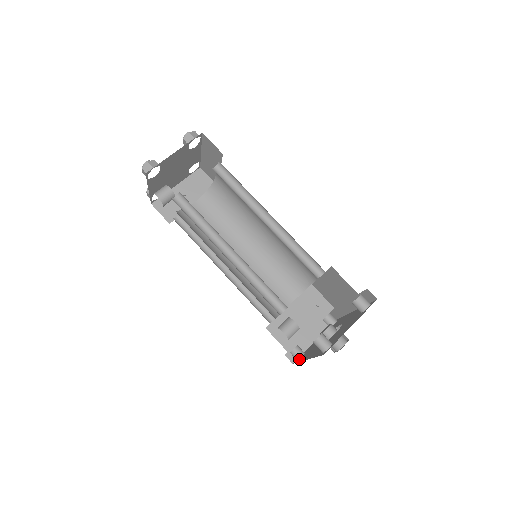
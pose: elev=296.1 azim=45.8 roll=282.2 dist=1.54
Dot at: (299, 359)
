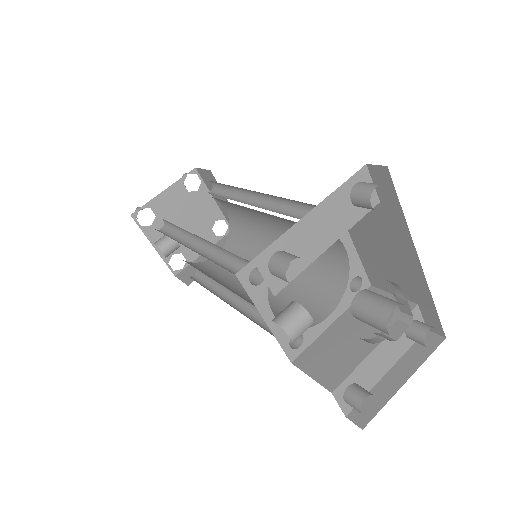
Dot at: (357, 404)
